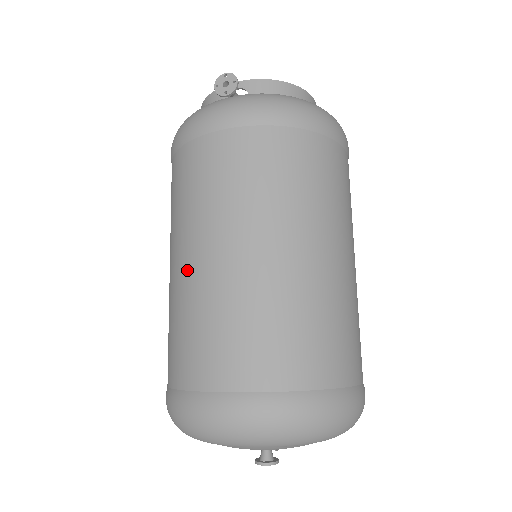
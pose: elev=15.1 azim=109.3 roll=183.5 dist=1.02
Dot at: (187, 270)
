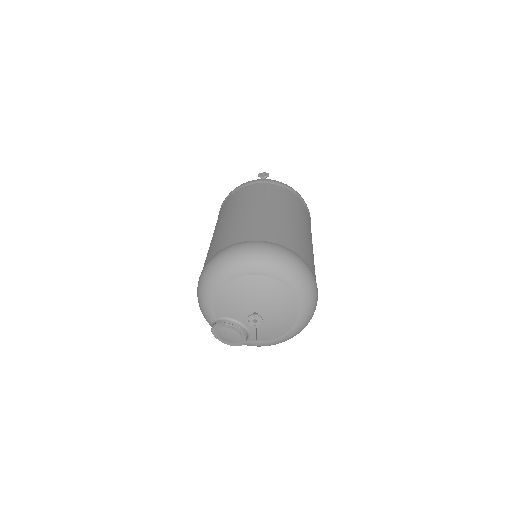
Dot at: (234, 216)
